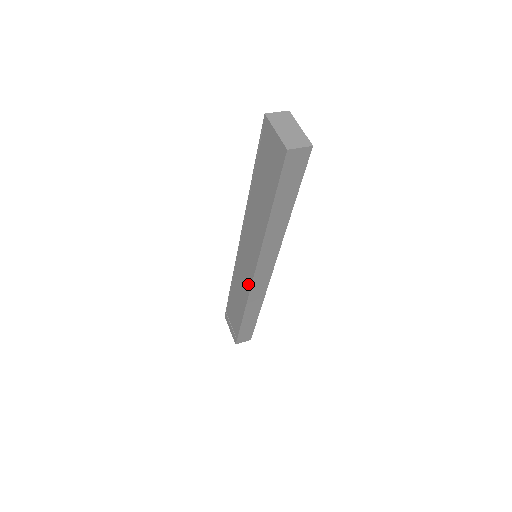
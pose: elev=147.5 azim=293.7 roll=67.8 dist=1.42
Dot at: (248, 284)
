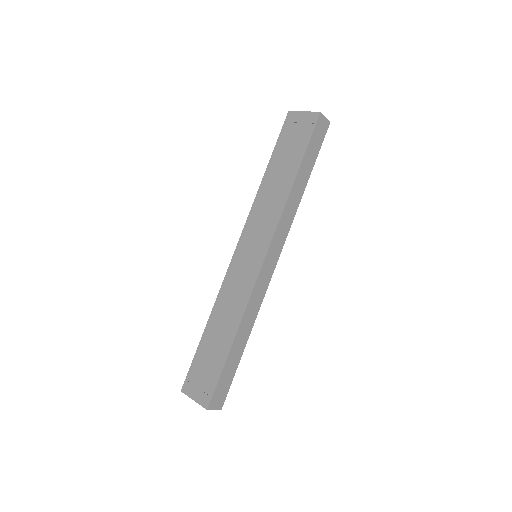
Dot at: (251, 281)
